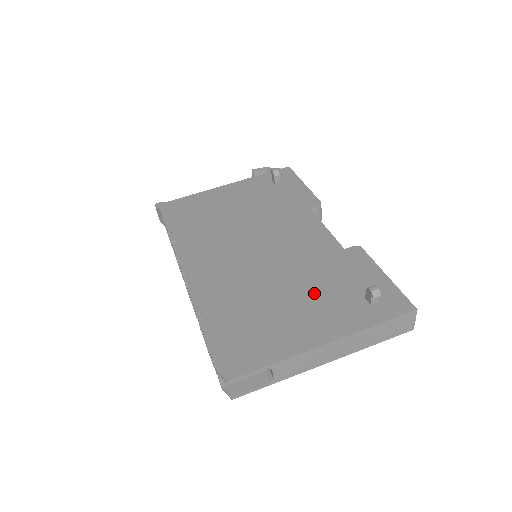
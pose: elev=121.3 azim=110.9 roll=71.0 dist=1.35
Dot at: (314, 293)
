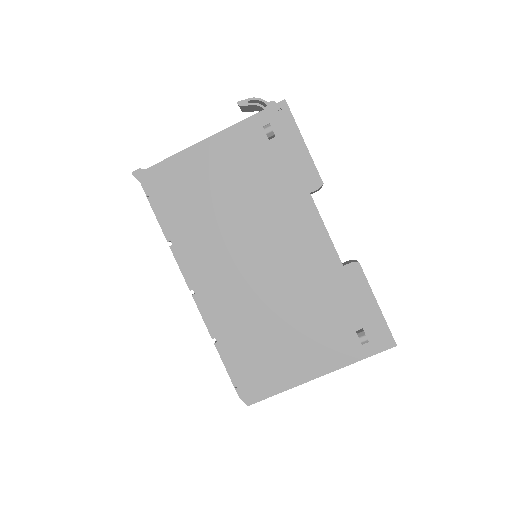
Dot at: (312, 323)
